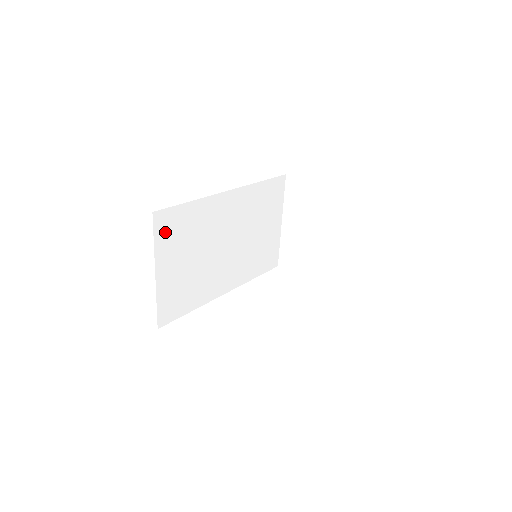
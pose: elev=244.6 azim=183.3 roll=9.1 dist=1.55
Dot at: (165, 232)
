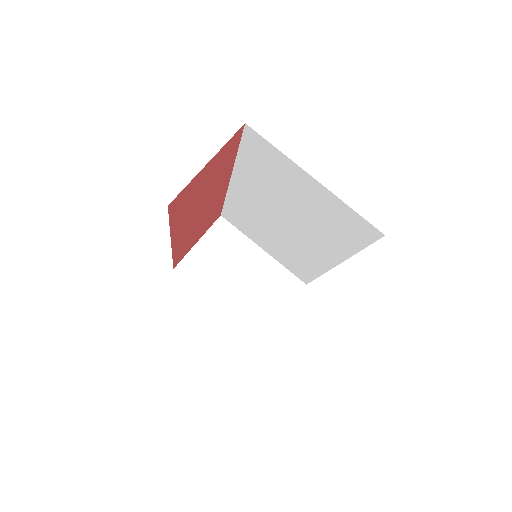
Dot at: occluded
